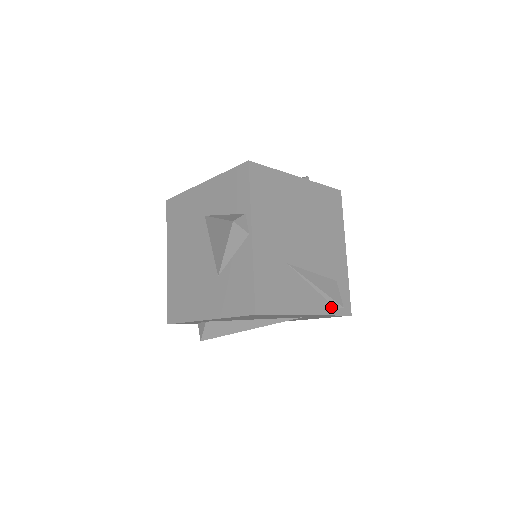
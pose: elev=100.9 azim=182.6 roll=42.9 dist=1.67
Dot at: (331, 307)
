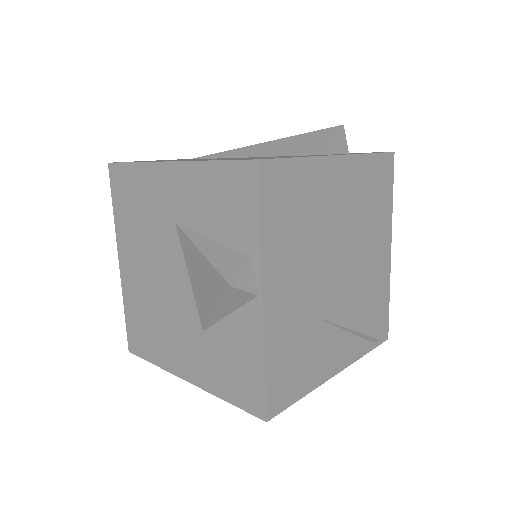
Dot at: (365, 344)
